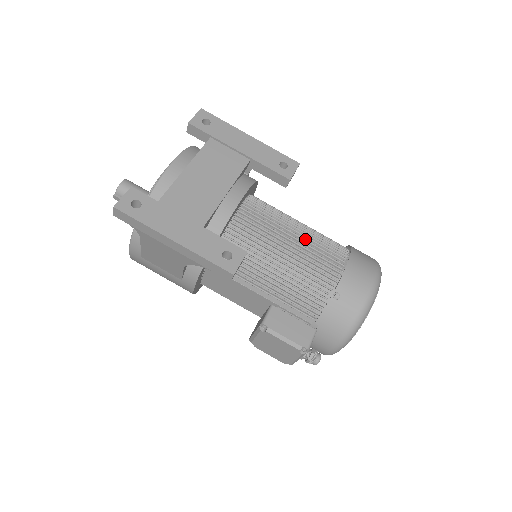
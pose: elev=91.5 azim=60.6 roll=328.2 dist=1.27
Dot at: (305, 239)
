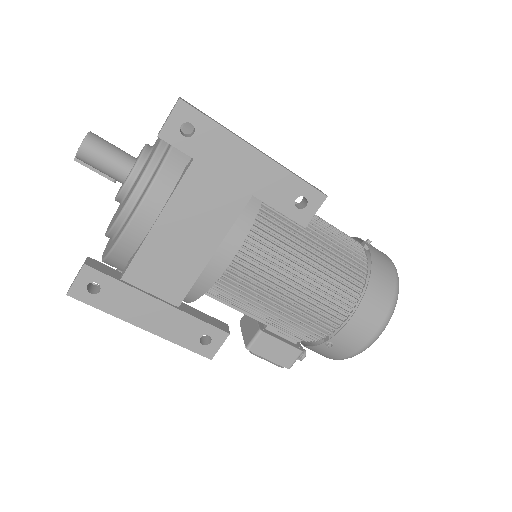
Dot at: (310, 285)
